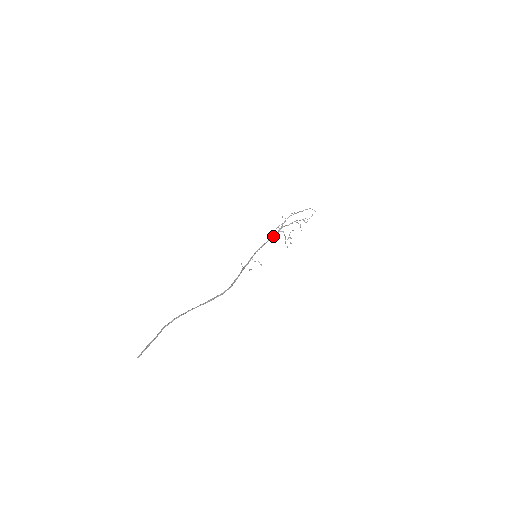
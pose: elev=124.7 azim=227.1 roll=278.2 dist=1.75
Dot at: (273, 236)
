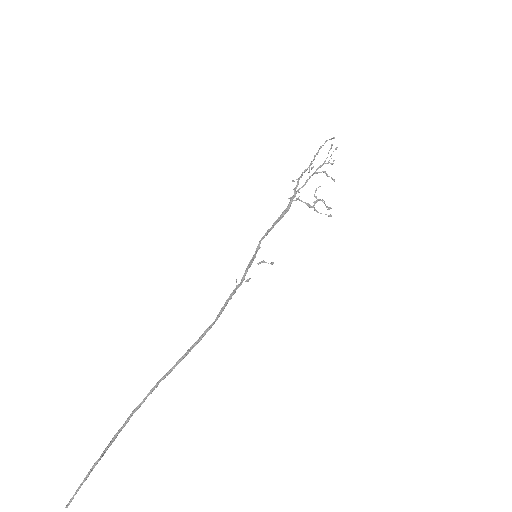
Dot at: (283, 214)
